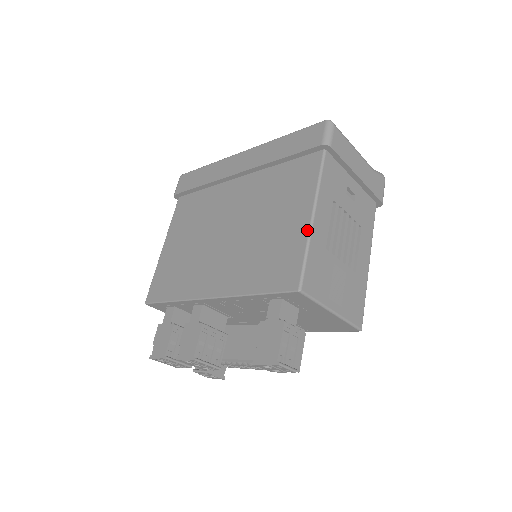
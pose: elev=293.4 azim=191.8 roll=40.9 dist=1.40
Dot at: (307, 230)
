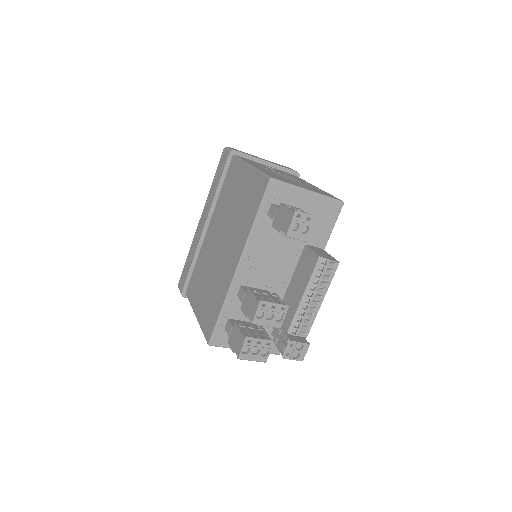
Dot at: (252, 169)
